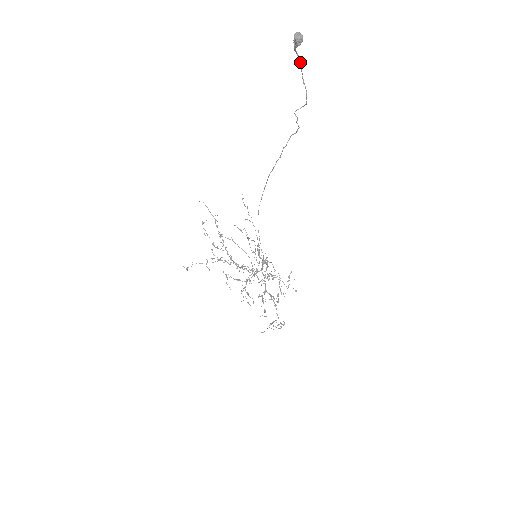
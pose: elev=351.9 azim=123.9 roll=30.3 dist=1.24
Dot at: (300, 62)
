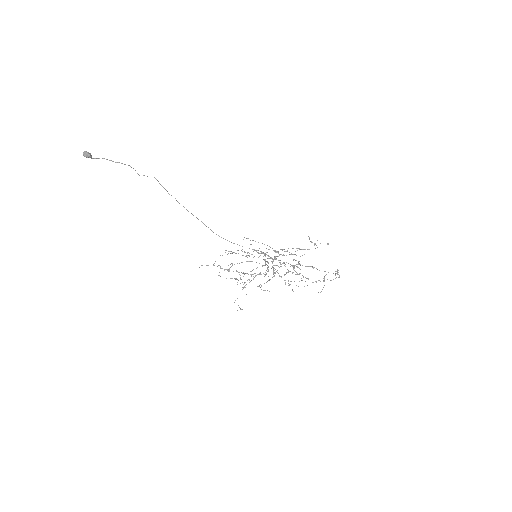
Dot at: occluded
